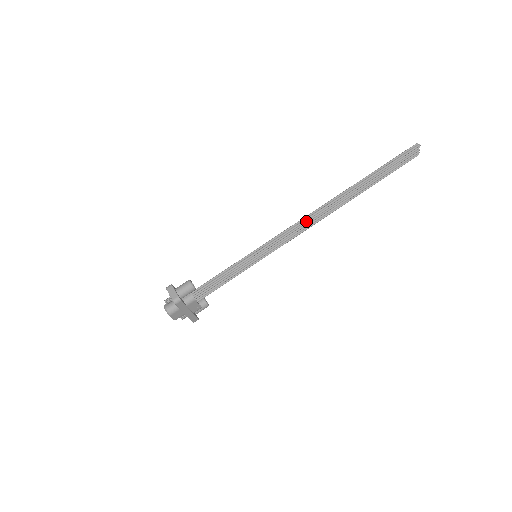
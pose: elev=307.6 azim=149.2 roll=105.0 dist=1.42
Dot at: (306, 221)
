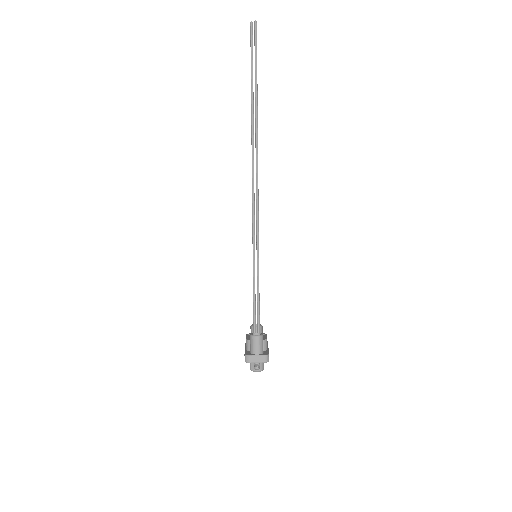
Dot at: (257, 187)
